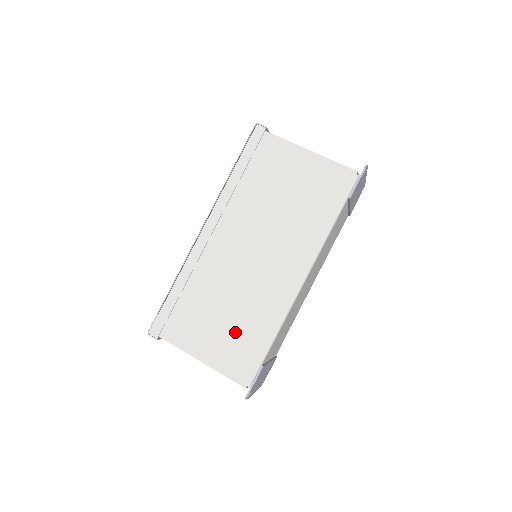
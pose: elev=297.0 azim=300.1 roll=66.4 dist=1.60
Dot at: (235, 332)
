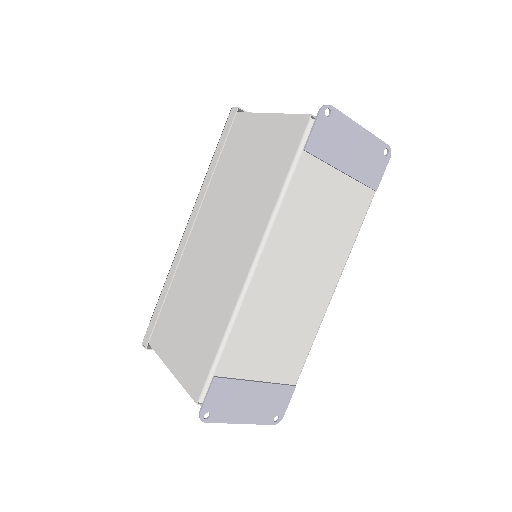
Dot at: (196, 335)
